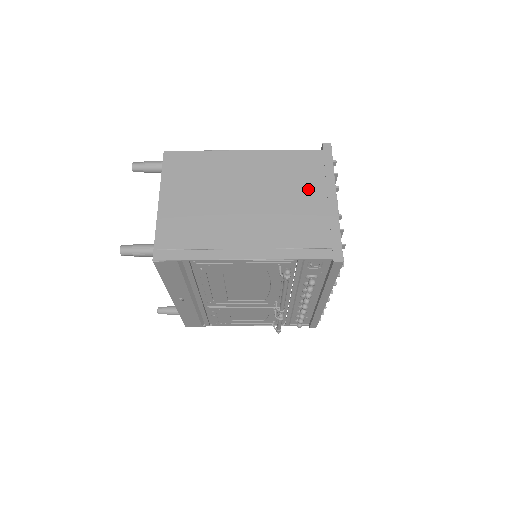
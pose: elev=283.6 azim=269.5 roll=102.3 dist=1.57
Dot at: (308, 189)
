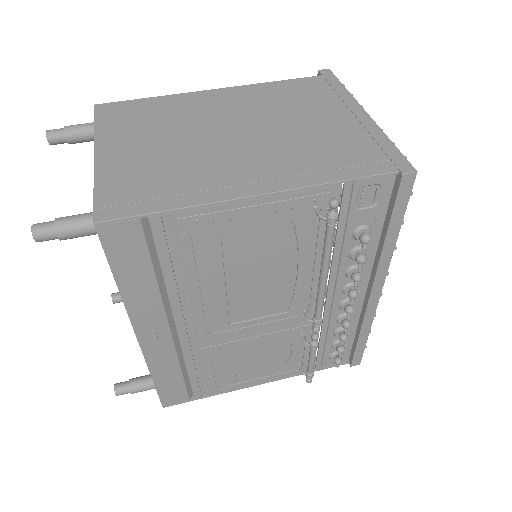
Dot at: (321, 109)
